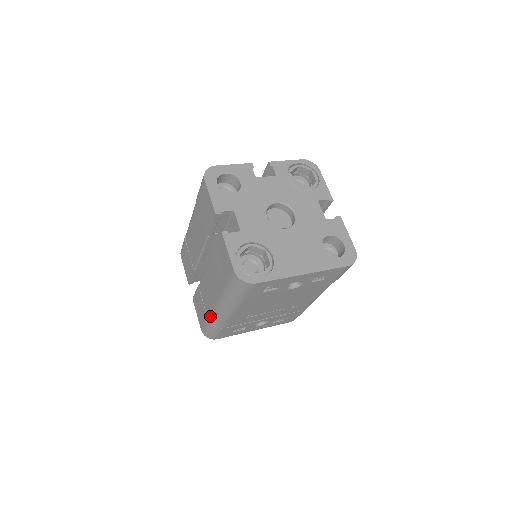
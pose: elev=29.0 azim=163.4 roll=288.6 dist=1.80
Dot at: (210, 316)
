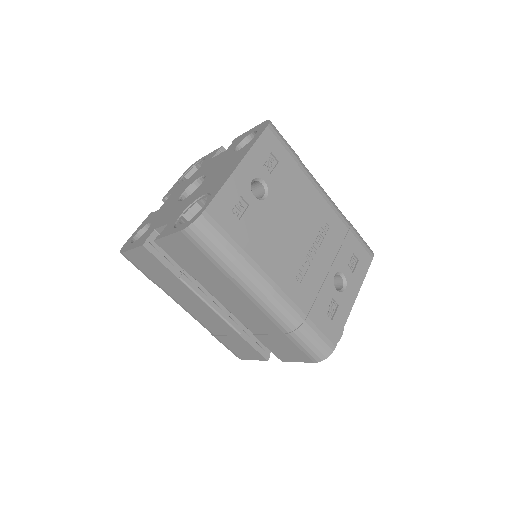
Dot at: (279, 326)
